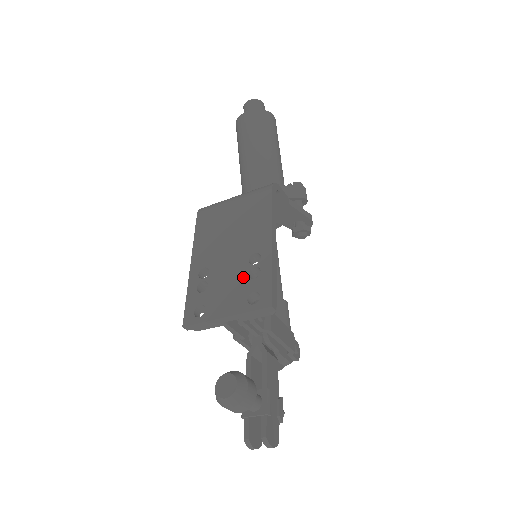
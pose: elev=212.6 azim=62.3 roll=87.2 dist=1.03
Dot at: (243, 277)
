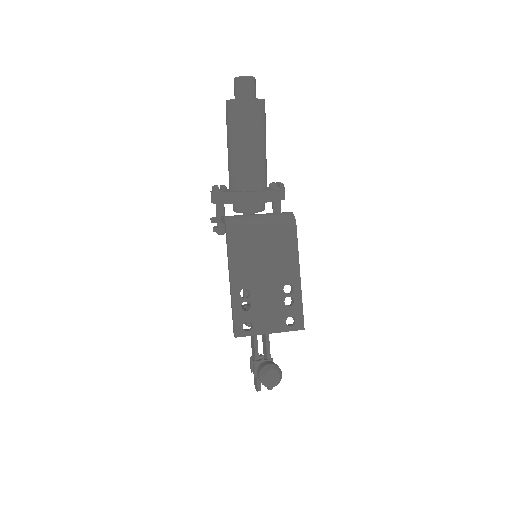
Dot at: (281, 304)
